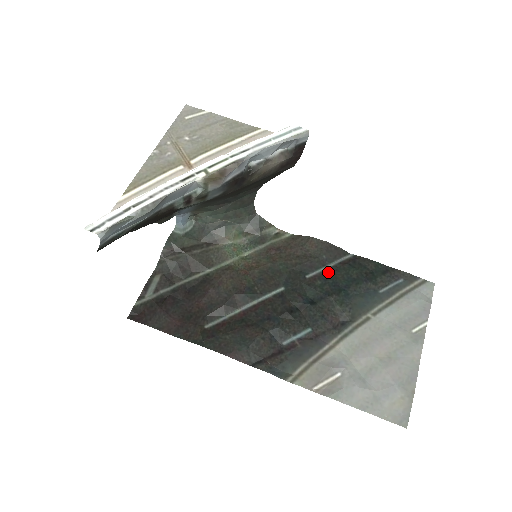
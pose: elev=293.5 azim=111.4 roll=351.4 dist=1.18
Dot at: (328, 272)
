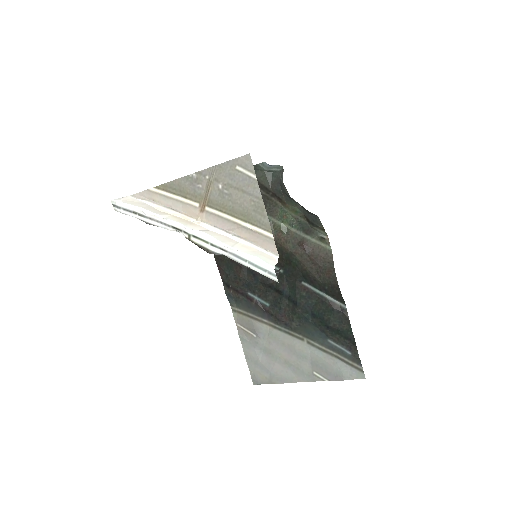
Dot at: (317, 296)
